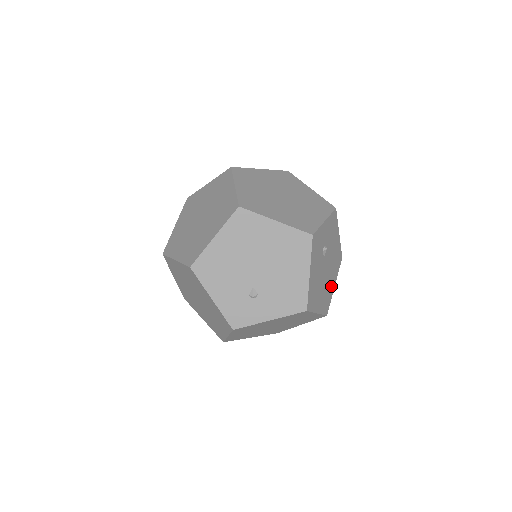
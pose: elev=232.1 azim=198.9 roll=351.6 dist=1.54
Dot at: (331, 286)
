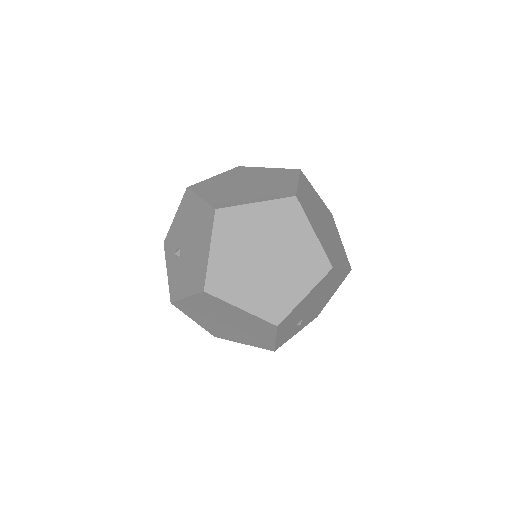
Dot at: occluded
